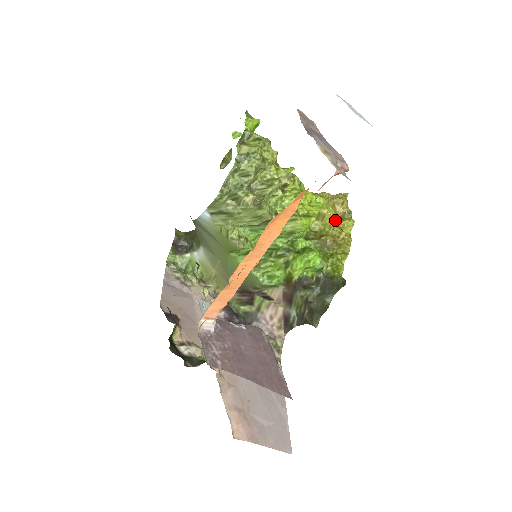
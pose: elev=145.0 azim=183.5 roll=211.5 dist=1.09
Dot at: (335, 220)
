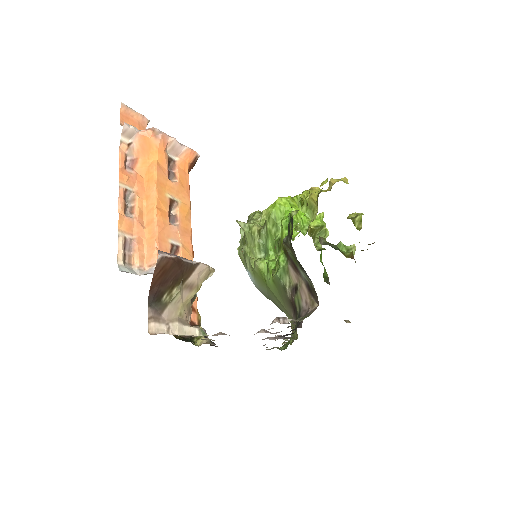
Dot at: occluded
